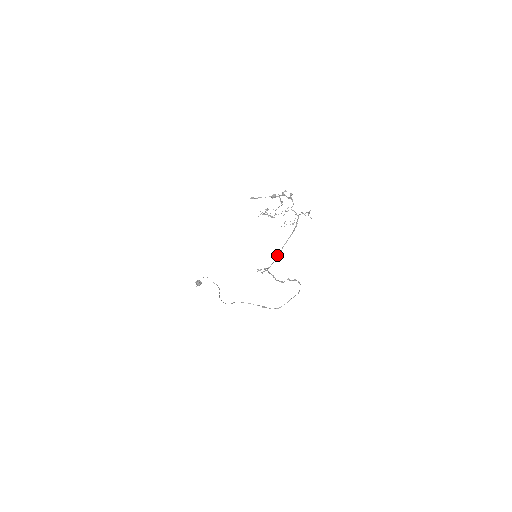
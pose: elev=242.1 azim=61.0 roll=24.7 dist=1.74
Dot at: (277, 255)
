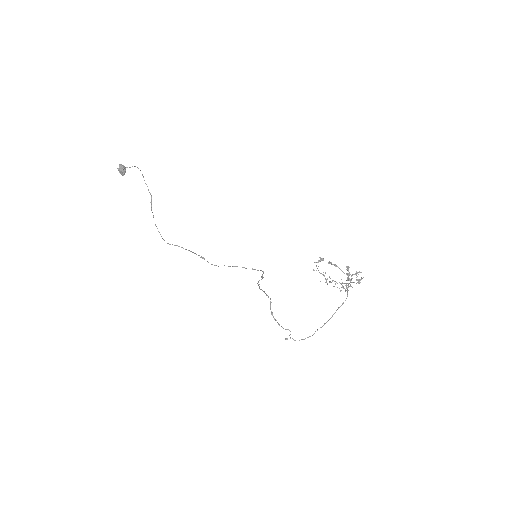
Dot at: occluded
